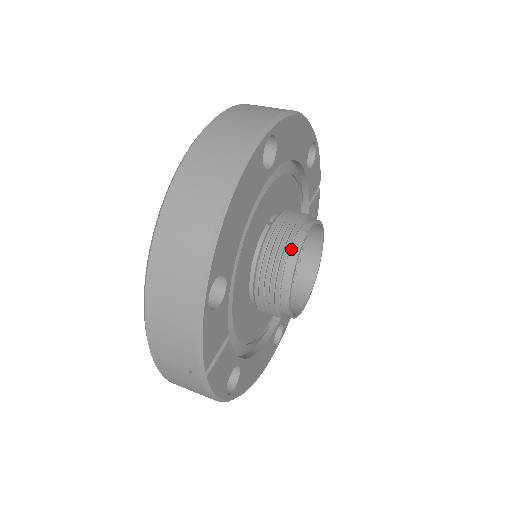
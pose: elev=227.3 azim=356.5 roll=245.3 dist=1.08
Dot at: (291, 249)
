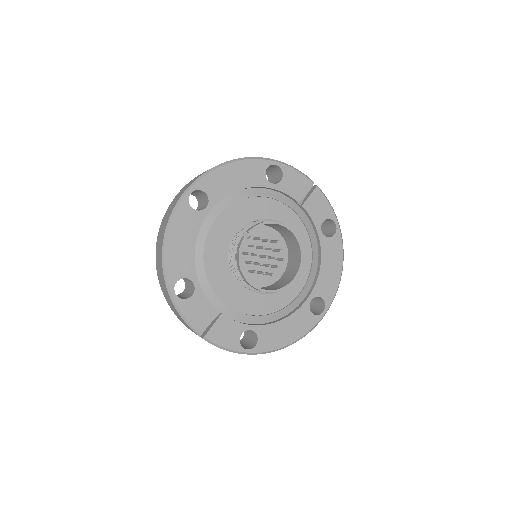
Dot at: (237, 250)
